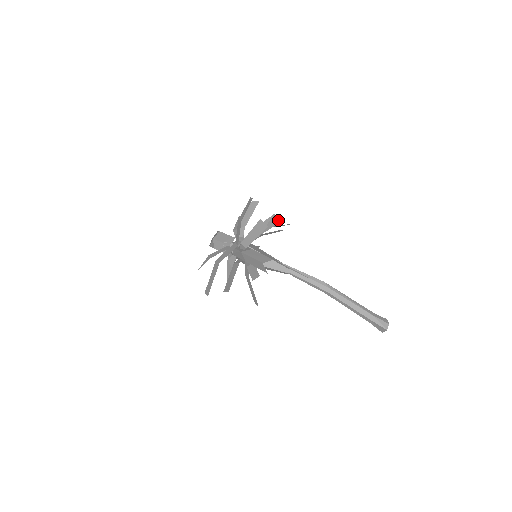
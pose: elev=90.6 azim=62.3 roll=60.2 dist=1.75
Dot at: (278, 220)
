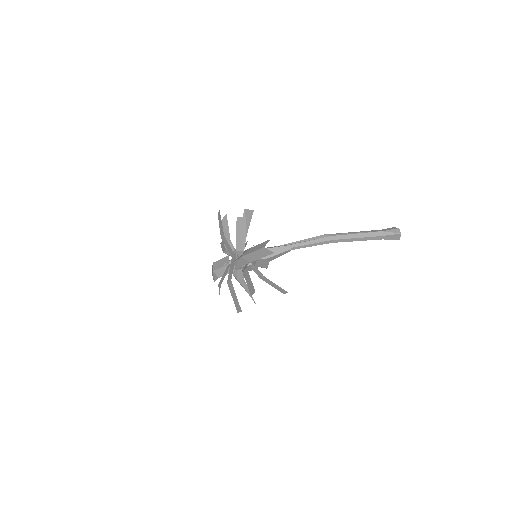
Dot at: (251, 210)
